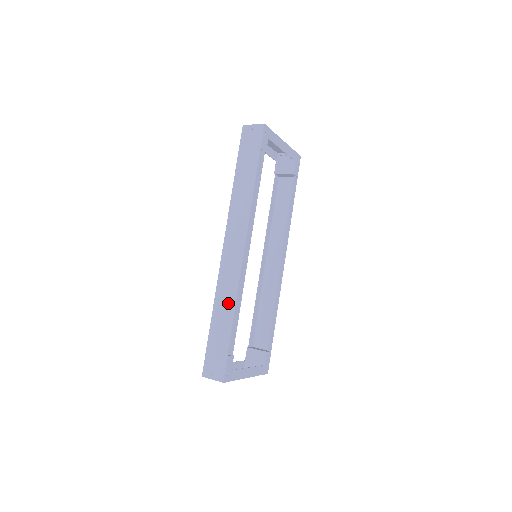
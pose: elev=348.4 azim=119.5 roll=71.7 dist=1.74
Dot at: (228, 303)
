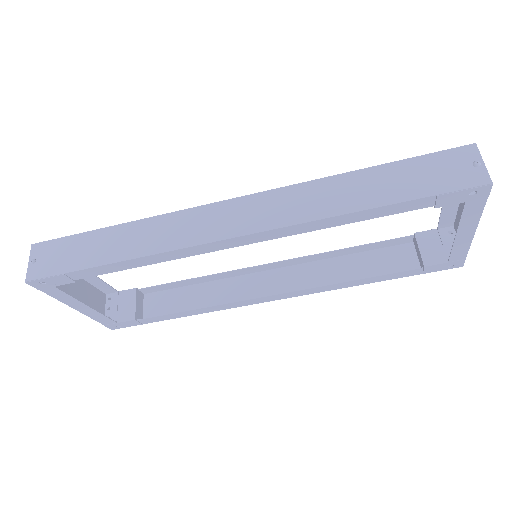
Dot at: (143, 243)
